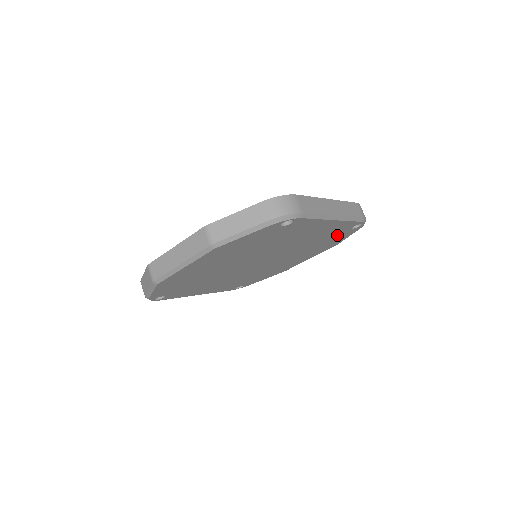
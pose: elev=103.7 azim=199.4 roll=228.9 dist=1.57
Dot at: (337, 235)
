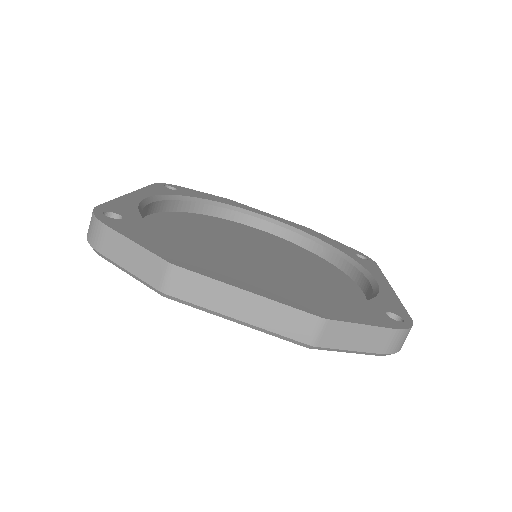
Dot at: occluded
